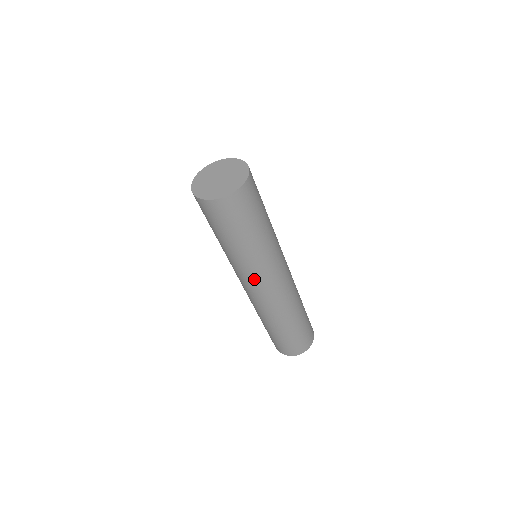
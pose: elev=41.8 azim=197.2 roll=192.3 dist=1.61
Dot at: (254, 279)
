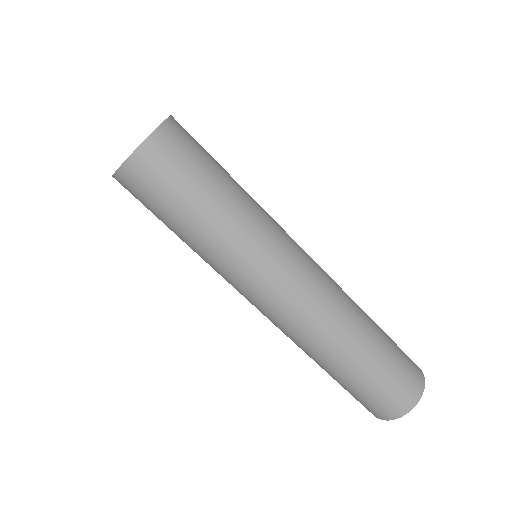
Dot at: (260, 277)
